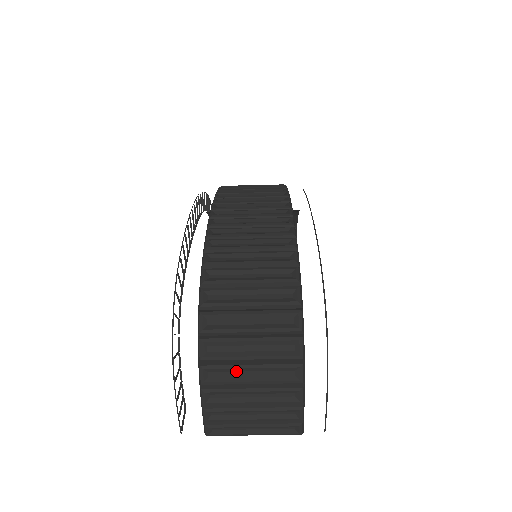
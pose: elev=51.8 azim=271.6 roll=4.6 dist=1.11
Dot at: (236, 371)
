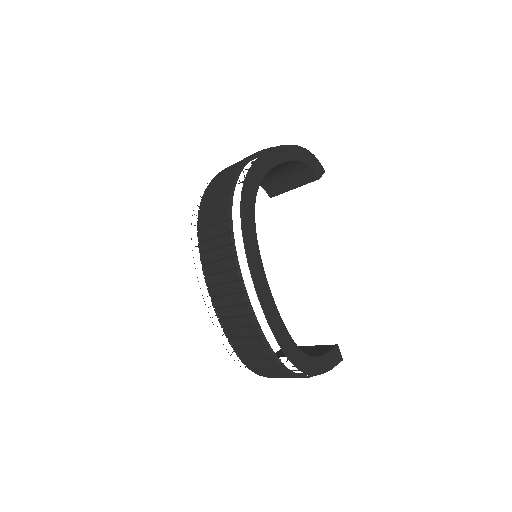
Dot at: occluded
